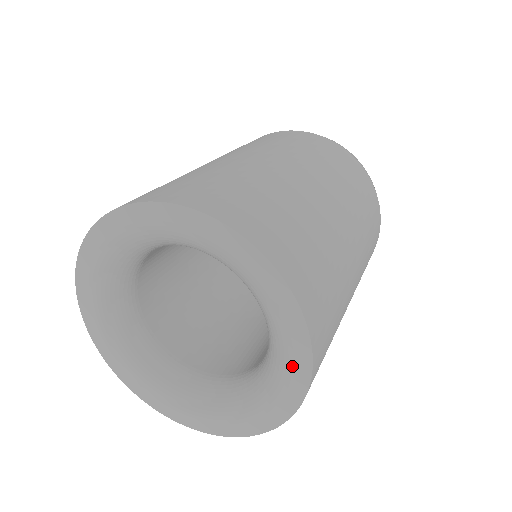
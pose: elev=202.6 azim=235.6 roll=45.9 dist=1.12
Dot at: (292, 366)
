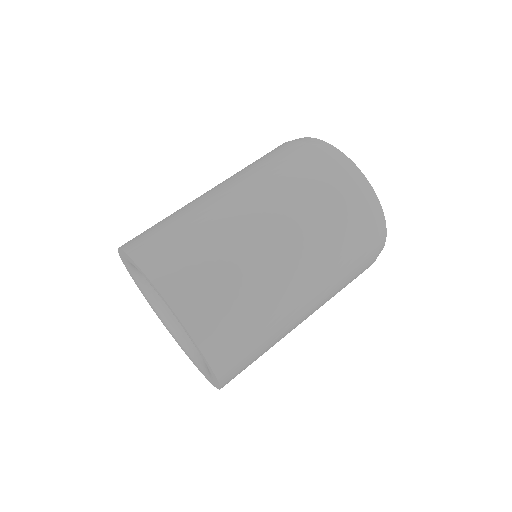
Dot at: (194, 344)
